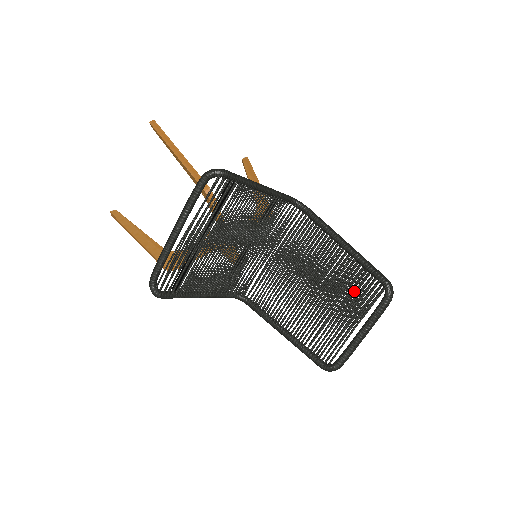
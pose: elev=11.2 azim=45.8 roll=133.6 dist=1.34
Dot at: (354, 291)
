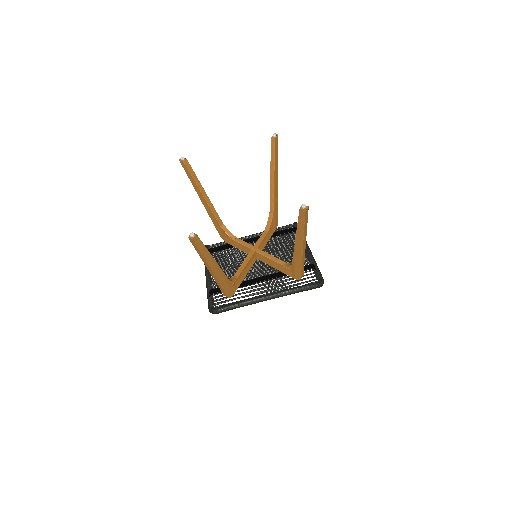
Dot at: occluded
